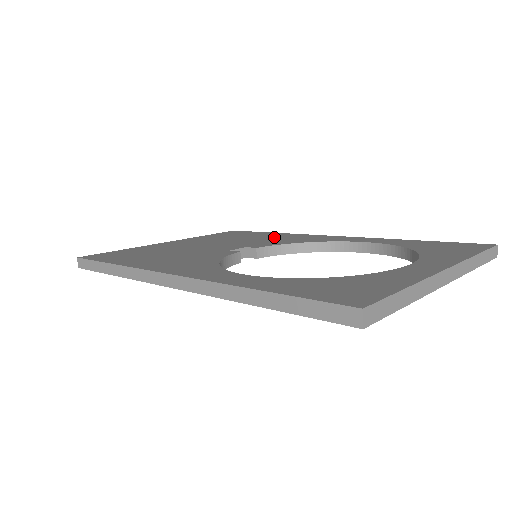
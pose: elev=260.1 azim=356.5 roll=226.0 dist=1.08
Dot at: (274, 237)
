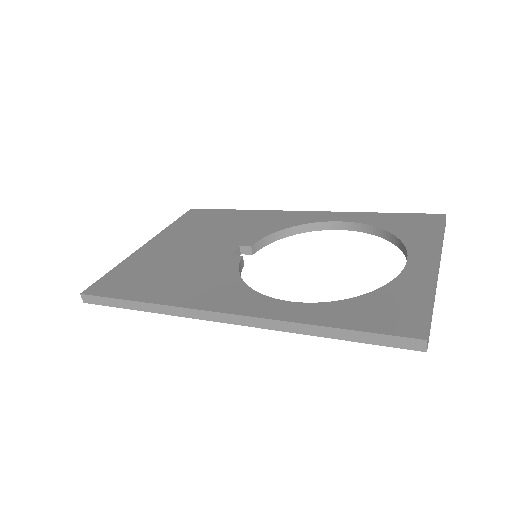
Dot at: (248, 220)
